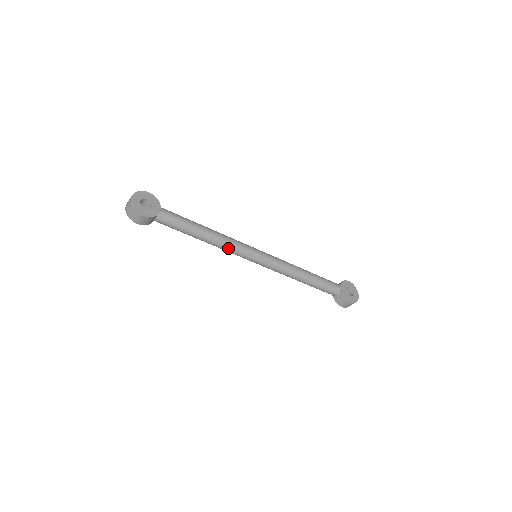
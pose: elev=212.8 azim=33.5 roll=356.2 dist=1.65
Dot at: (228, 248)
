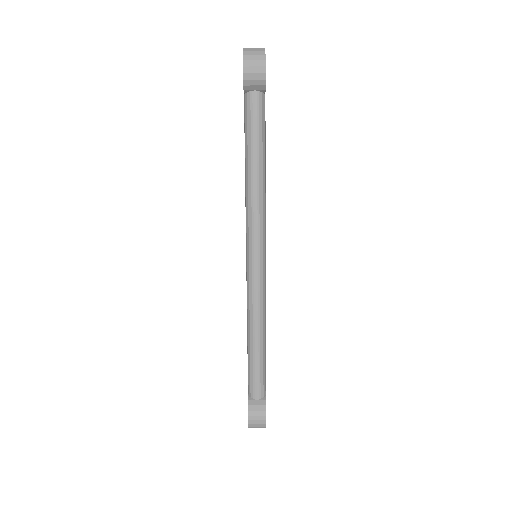
Dot at: (259, 210)
